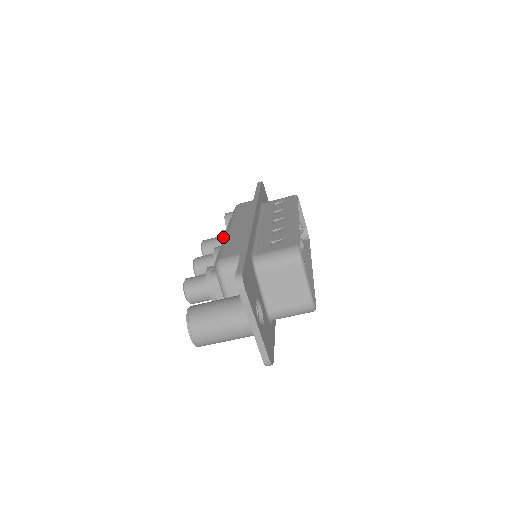
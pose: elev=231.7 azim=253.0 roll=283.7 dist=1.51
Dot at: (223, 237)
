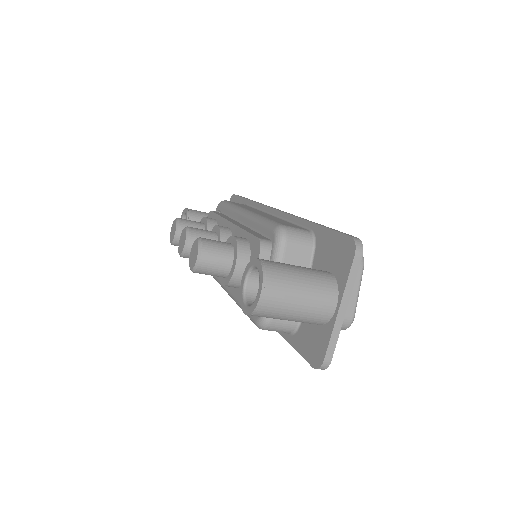
Dot at: (227, 219)
